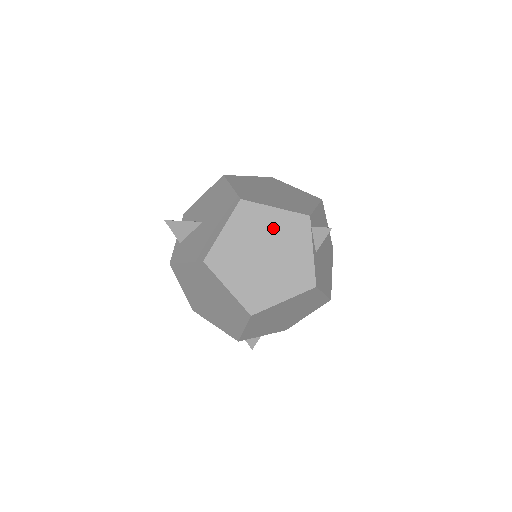
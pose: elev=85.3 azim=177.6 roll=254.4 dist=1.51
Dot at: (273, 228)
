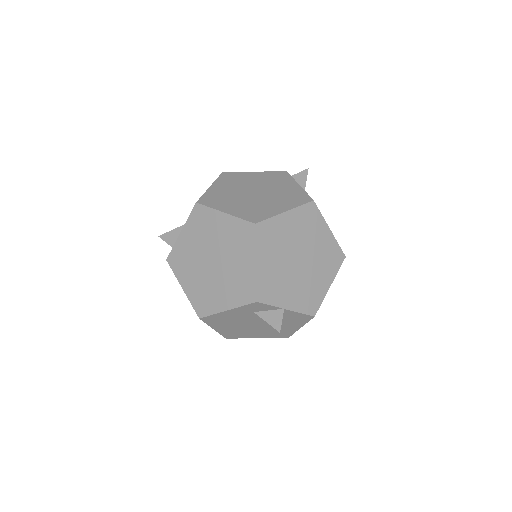
Dot at: (256, 180)
